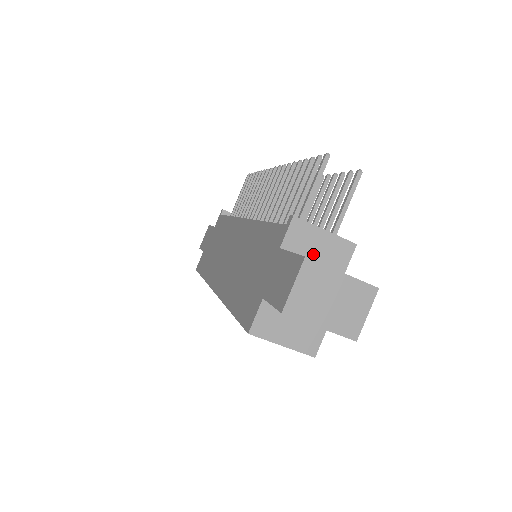
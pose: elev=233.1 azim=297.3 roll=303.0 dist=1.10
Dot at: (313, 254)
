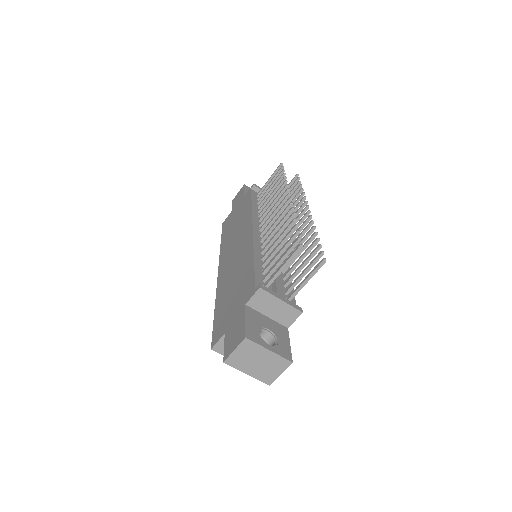
Dot at: (269, 312)
